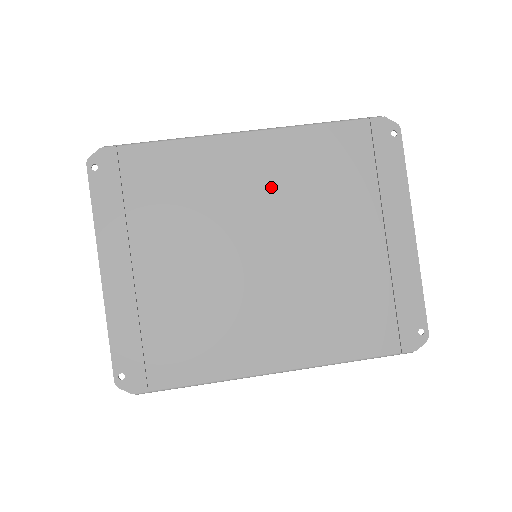
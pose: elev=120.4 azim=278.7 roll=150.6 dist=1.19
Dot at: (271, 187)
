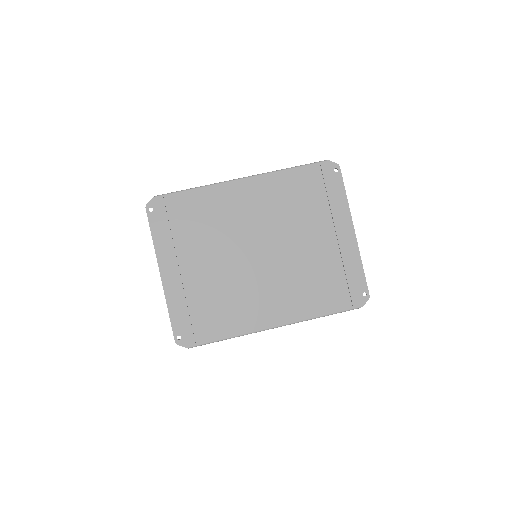
Dot at: (261, 211)
